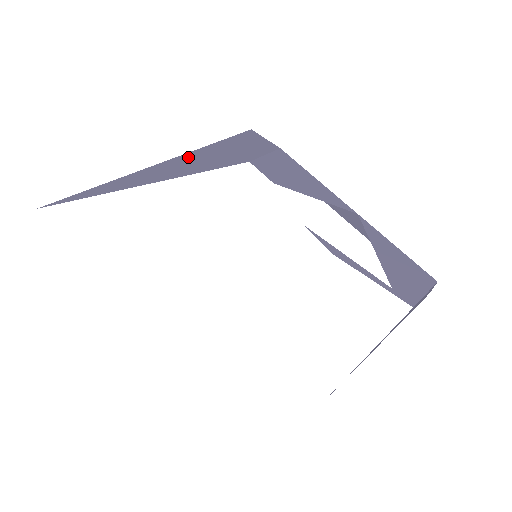
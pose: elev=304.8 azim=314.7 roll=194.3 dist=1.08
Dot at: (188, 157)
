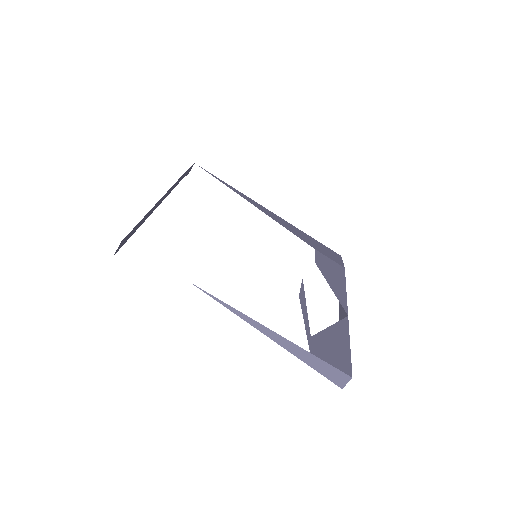
Dot at: (286, 222)
